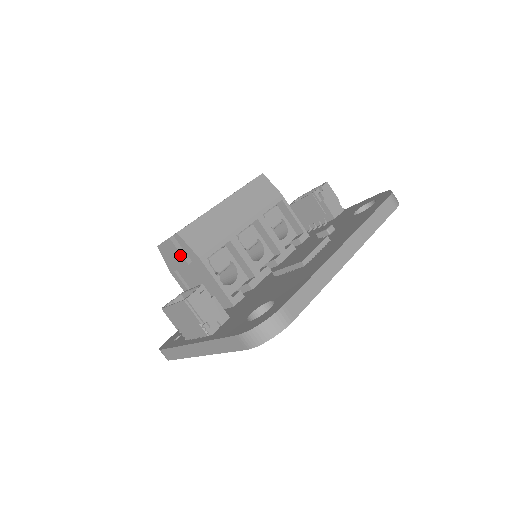
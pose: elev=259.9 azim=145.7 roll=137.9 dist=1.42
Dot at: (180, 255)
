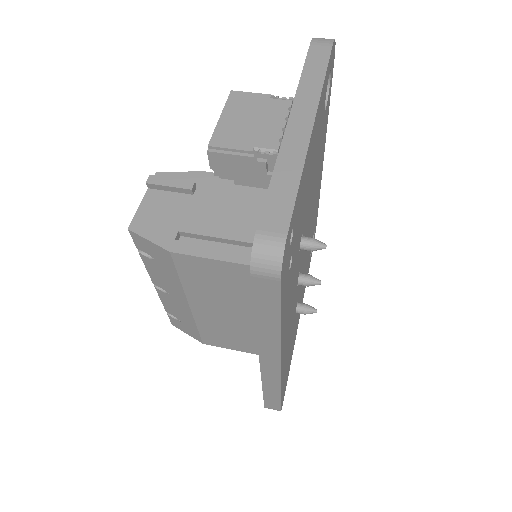
Dot at: (176, 181)
